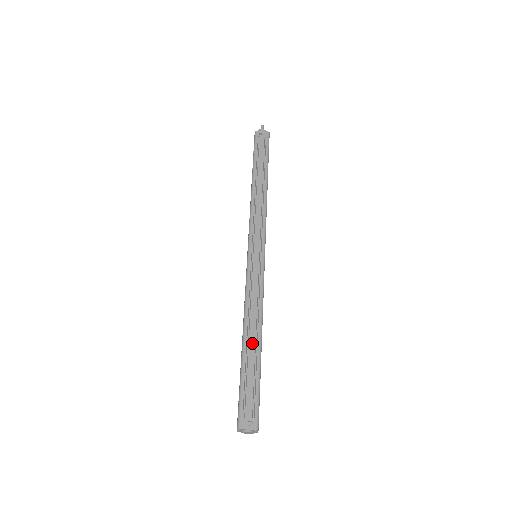
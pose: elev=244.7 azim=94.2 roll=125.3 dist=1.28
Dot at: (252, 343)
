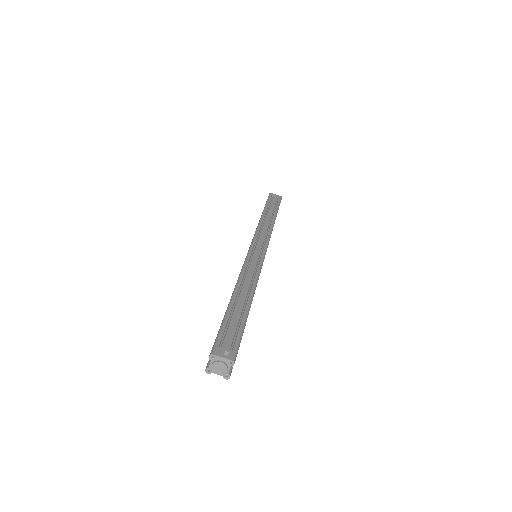
Dot at: (242, 299)
